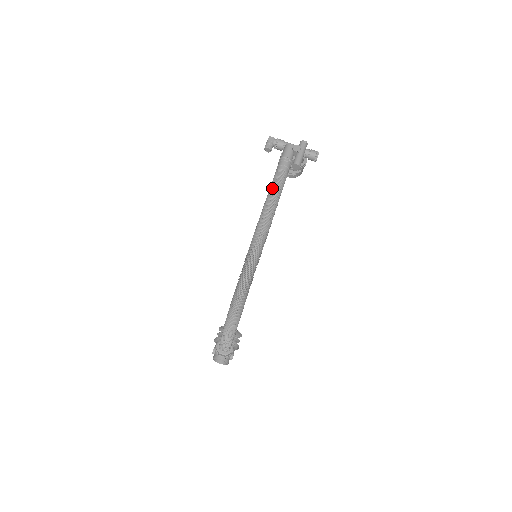
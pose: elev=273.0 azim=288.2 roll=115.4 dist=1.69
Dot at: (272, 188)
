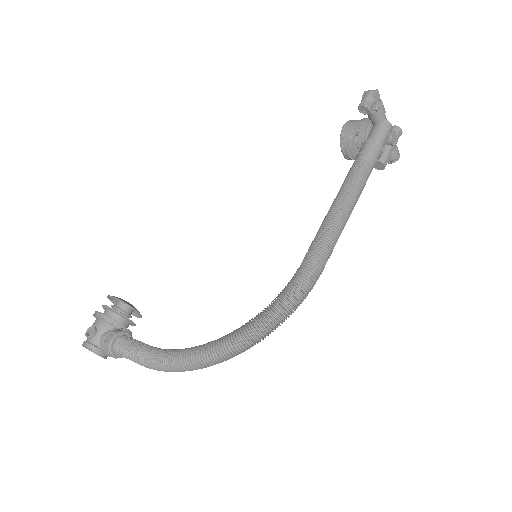
Dot at: (354, 191)
